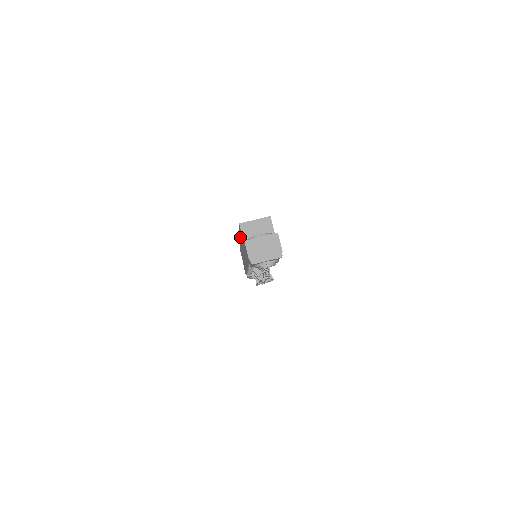
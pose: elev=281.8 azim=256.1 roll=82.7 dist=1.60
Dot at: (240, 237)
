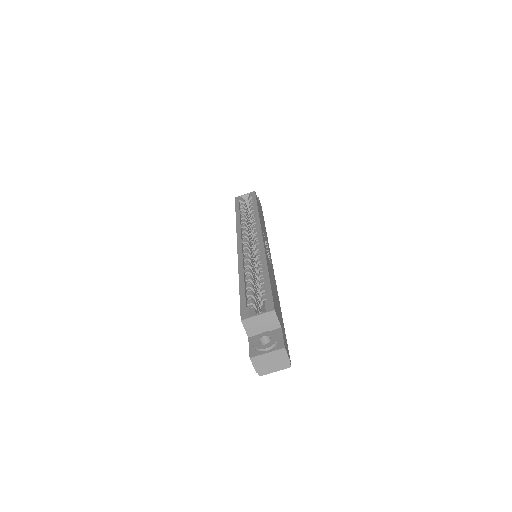
Dot at: occluded
